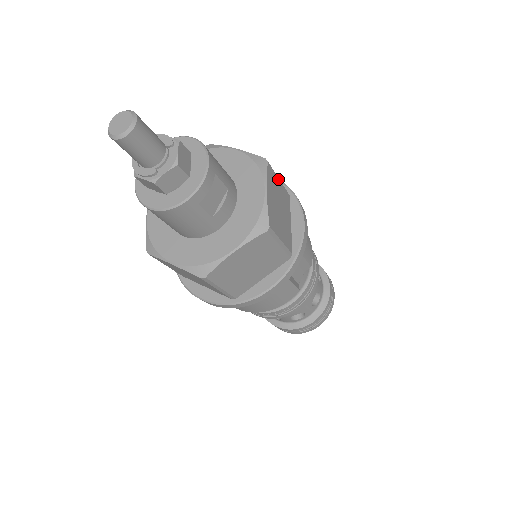
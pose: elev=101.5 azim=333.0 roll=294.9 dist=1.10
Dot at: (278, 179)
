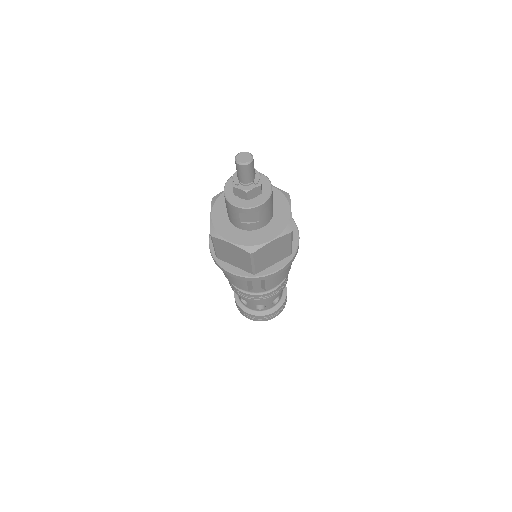
Dot at: (290, 243)
